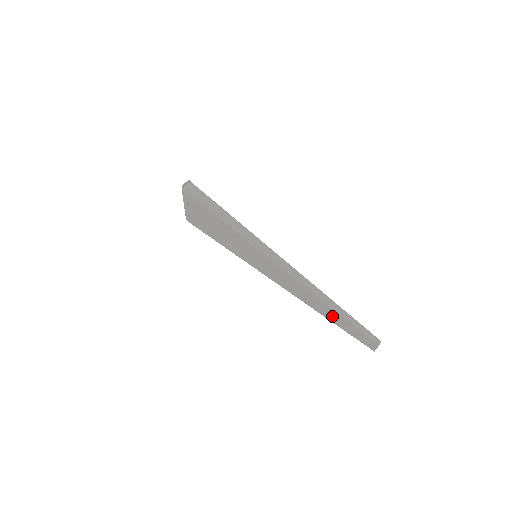
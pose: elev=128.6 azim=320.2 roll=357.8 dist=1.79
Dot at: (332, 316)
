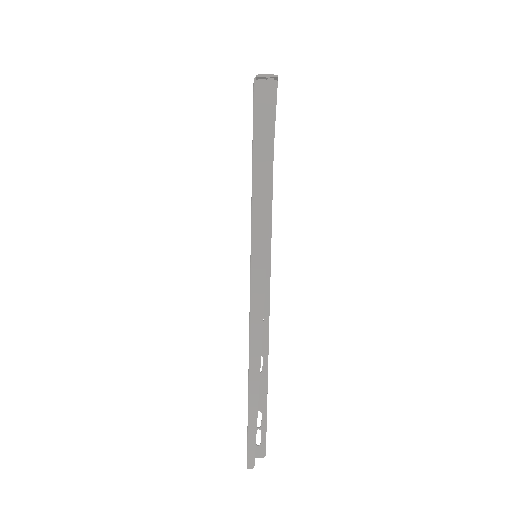
Dot at: occluded
